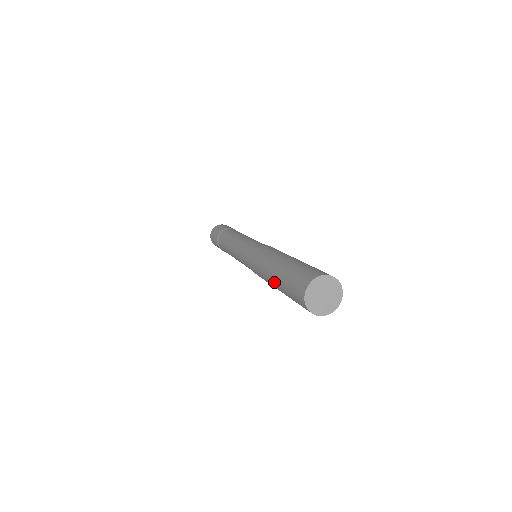
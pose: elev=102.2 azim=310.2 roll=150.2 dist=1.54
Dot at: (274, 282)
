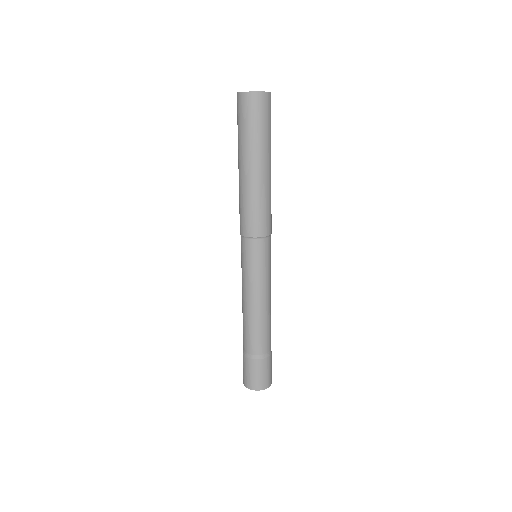
Dot at: occluded
